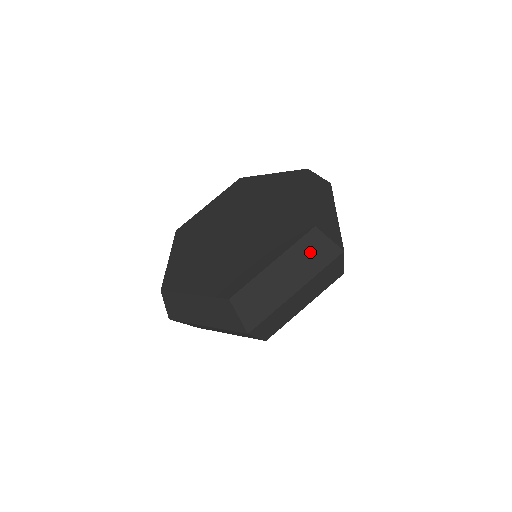
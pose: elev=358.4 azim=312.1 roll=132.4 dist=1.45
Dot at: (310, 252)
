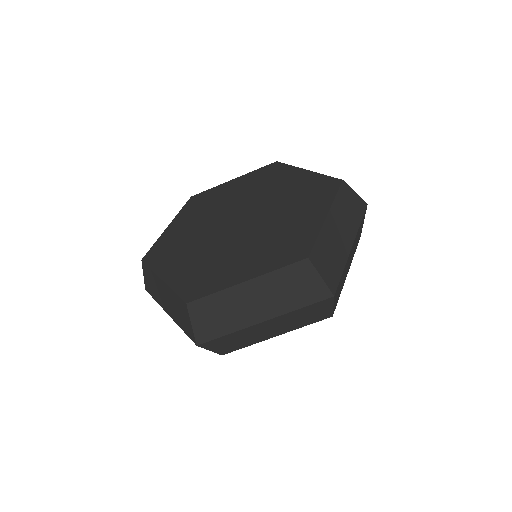
Dot at: (293, 284)
